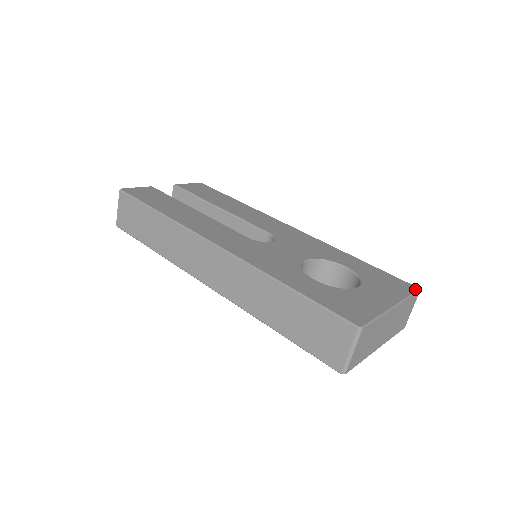
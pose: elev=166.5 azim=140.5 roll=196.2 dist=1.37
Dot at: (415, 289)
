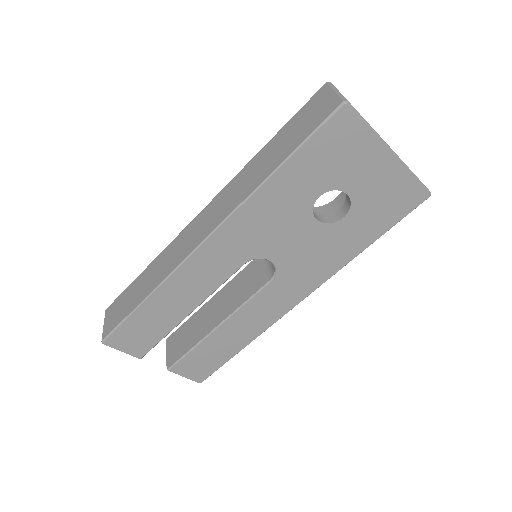
Dot at: occluded
